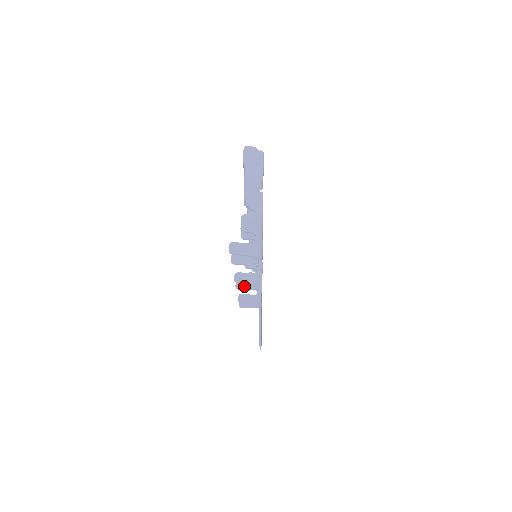
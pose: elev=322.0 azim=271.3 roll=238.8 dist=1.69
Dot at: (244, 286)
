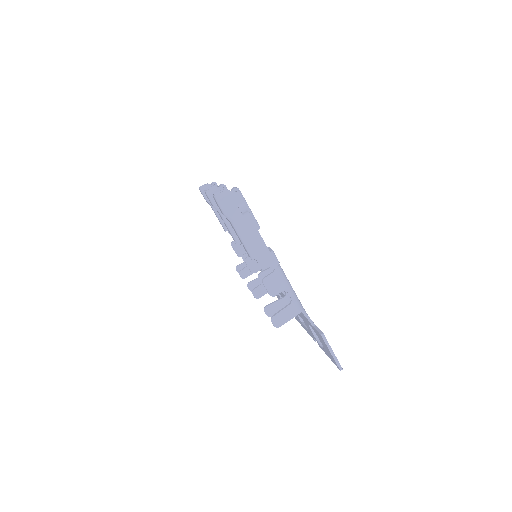
Dot at: occluded
